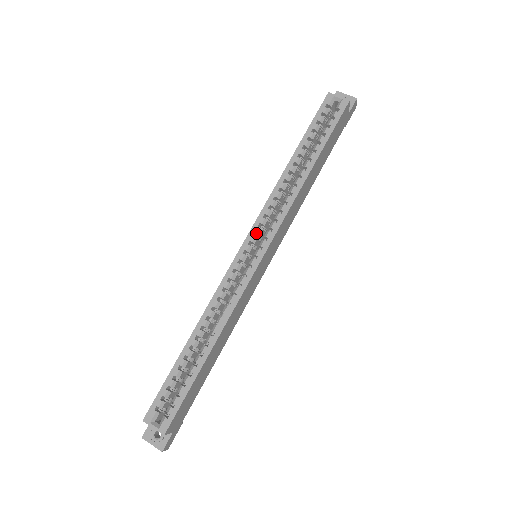
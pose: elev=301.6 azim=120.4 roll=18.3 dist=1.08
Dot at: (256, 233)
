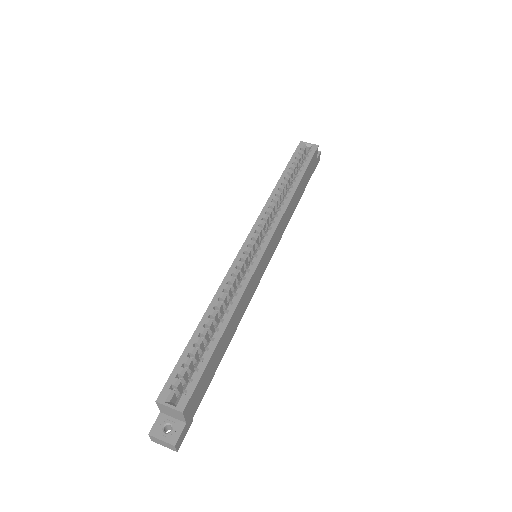
Dot at: (256, 232)
